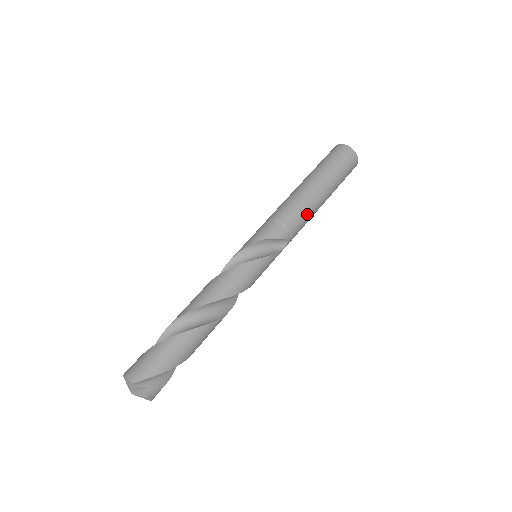
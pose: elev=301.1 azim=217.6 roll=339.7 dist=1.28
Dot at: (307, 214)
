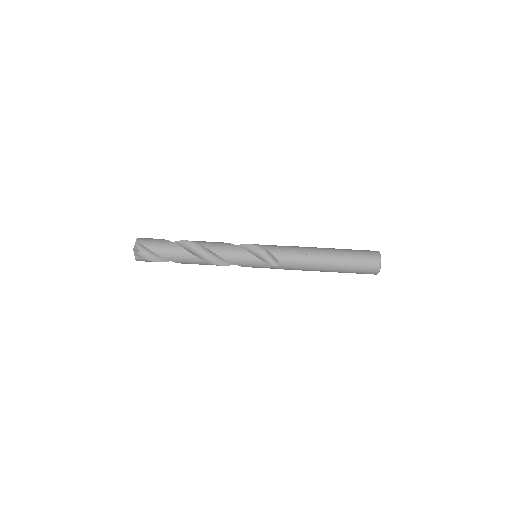
Dot at: (306, 262)
